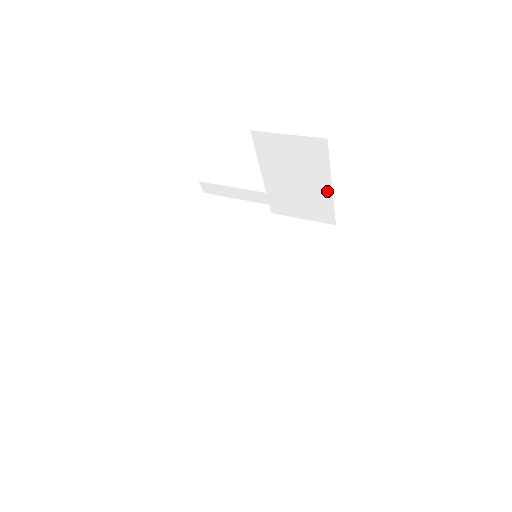
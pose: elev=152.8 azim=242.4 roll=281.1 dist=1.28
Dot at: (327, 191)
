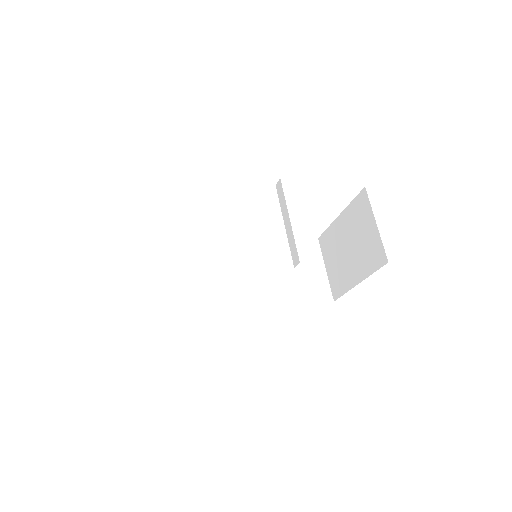
Dot at: (353, 281)
